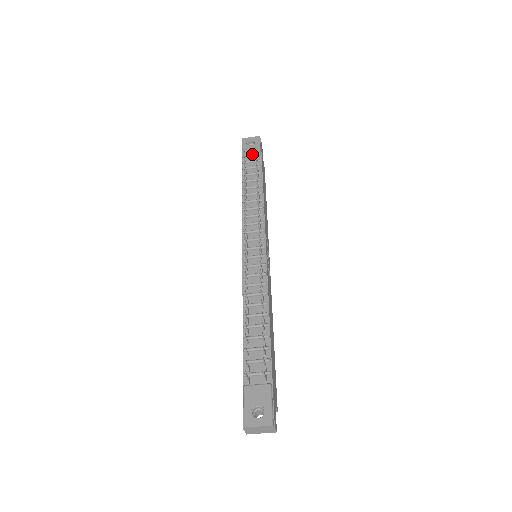
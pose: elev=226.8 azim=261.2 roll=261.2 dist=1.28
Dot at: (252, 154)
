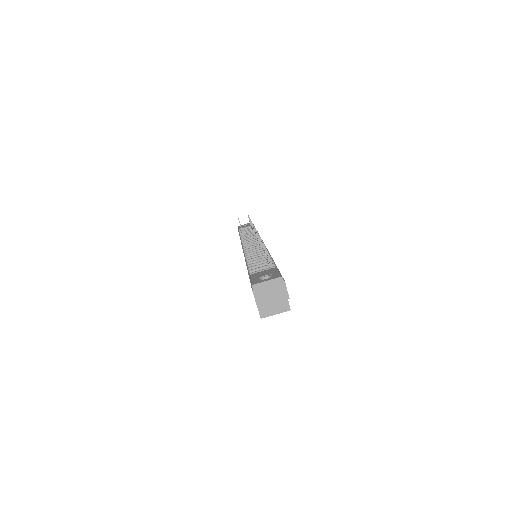
Dot at: (247, 227)
